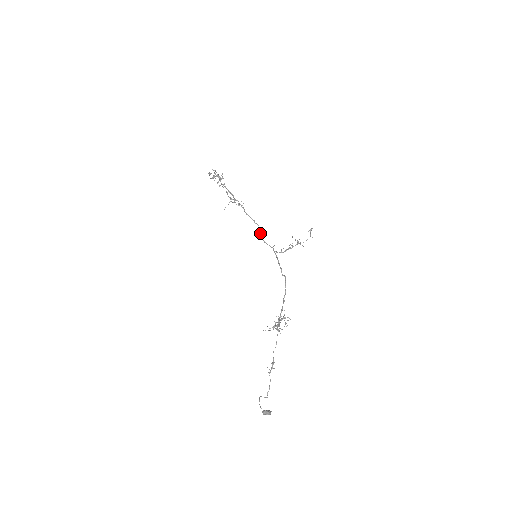
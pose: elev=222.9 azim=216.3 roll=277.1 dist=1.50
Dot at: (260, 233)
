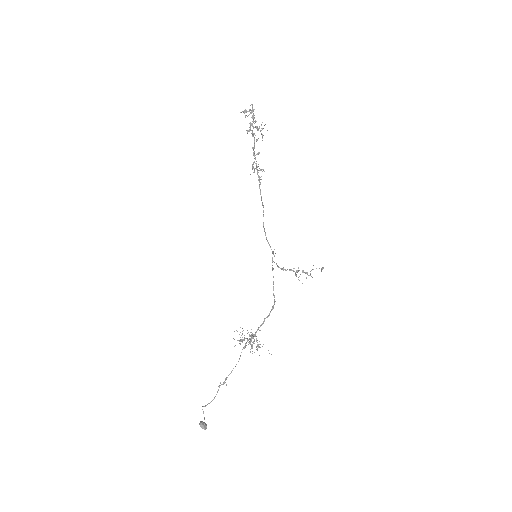
Dot at: occluded
